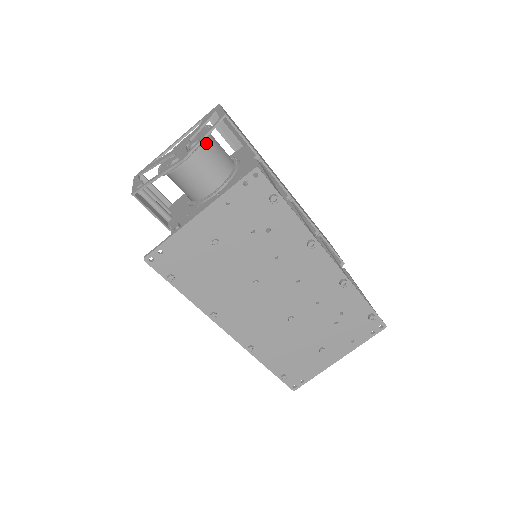
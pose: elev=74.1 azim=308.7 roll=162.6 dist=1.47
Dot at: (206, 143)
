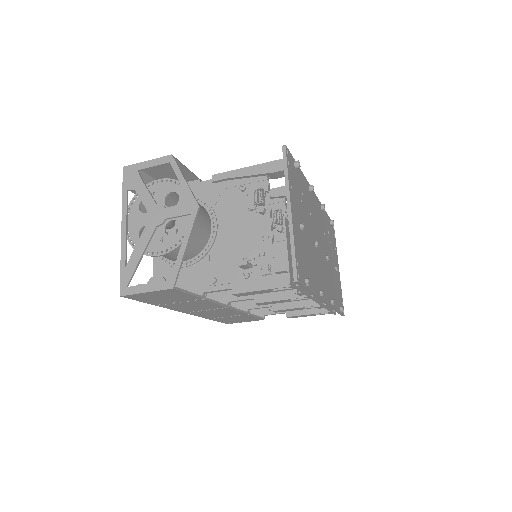
Dot at: (180, 190)
